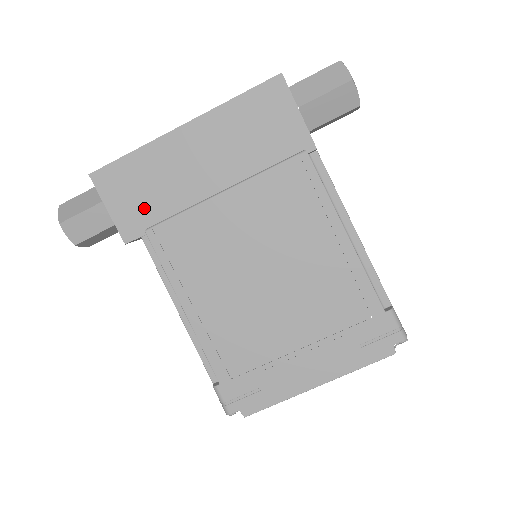
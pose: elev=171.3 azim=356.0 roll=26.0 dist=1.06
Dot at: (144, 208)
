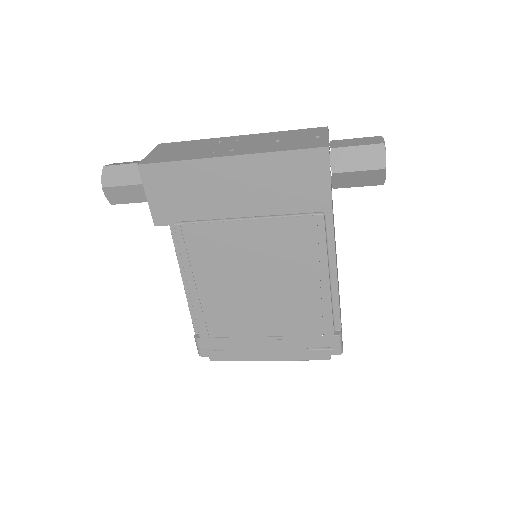
Dot at: (178, 206)
